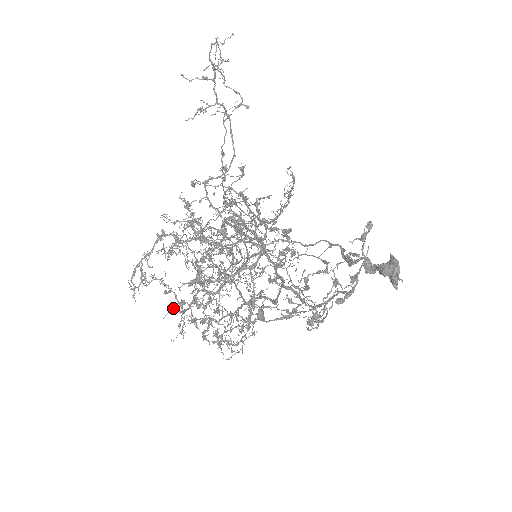
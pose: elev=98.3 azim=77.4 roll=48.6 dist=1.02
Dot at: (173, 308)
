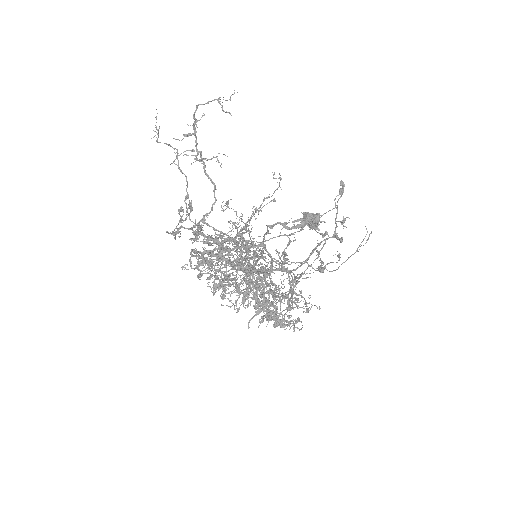
Dot at: (248, 325)
